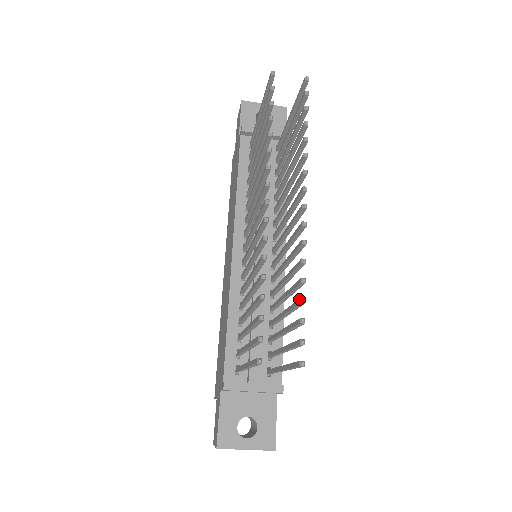
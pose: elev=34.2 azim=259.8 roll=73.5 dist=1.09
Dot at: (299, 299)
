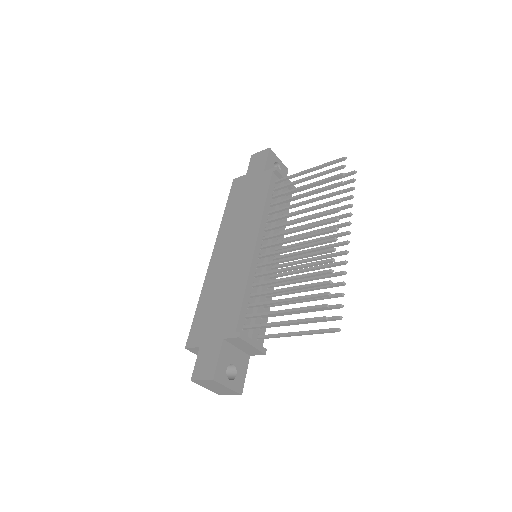
Dot at: (340, 293)
